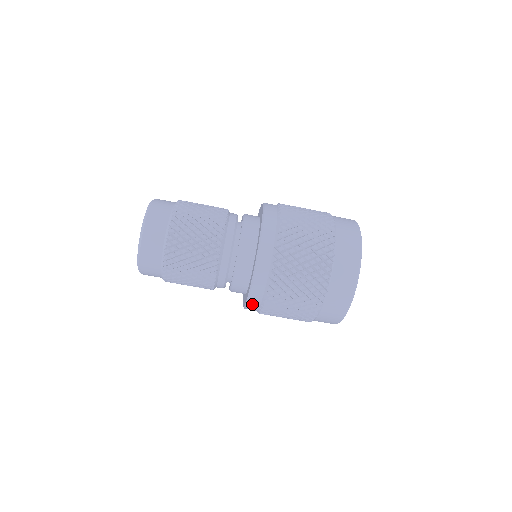
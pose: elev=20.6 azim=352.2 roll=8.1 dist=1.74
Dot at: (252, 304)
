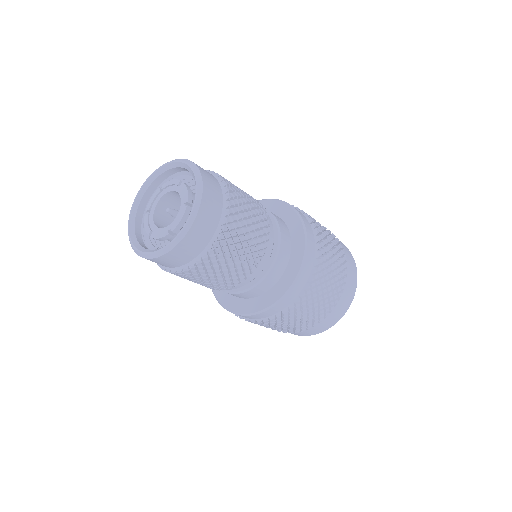
Dot at: (284, 301)
